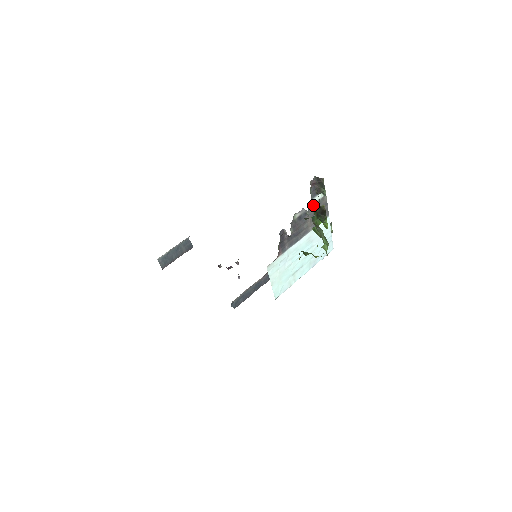
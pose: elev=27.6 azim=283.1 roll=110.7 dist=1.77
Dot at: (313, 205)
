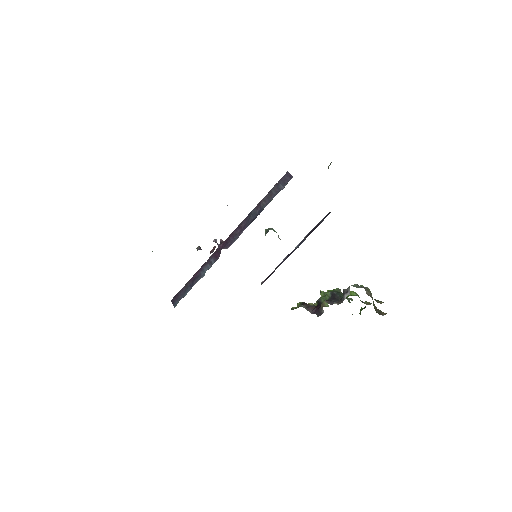
Dot at: occluded
